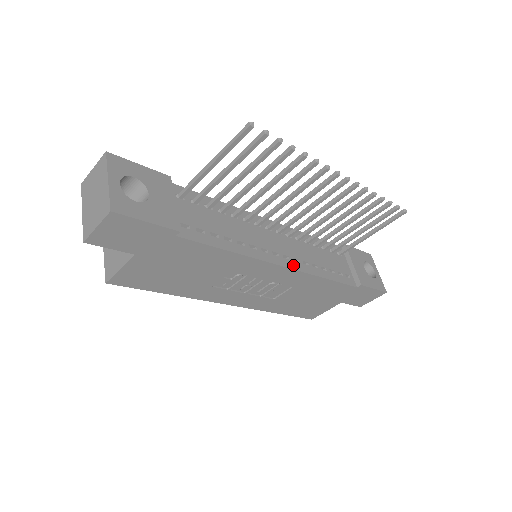
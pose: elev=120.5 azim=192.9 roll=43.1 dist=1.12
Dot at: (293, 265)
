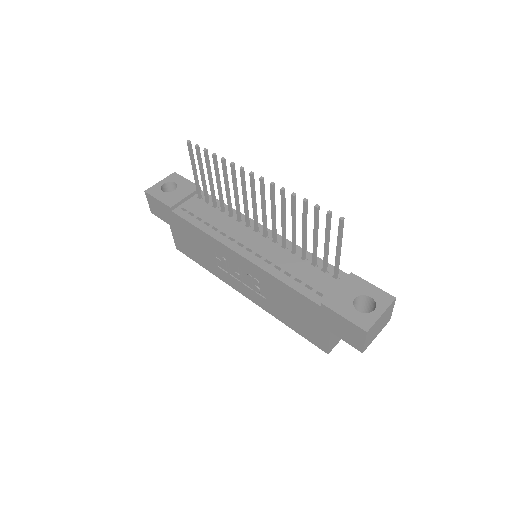
Dot at: (250, 256)
